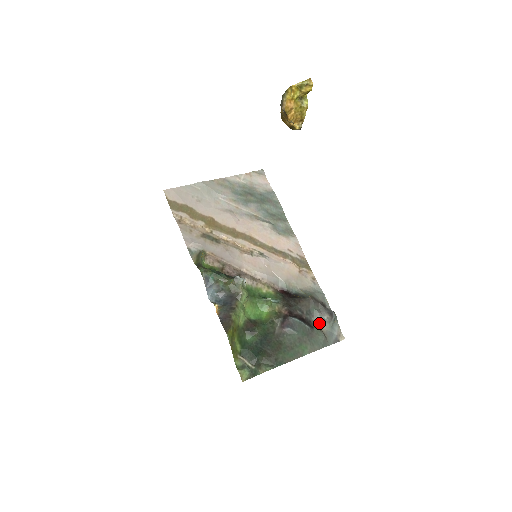
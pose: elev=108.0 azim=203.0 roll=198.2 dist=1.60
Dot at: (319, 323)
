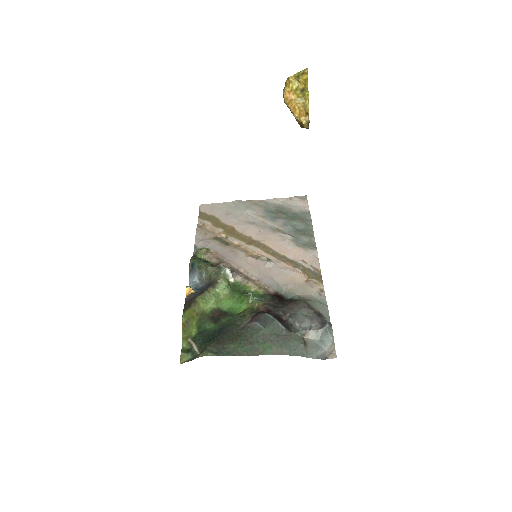
Dot at: (302, 329)
